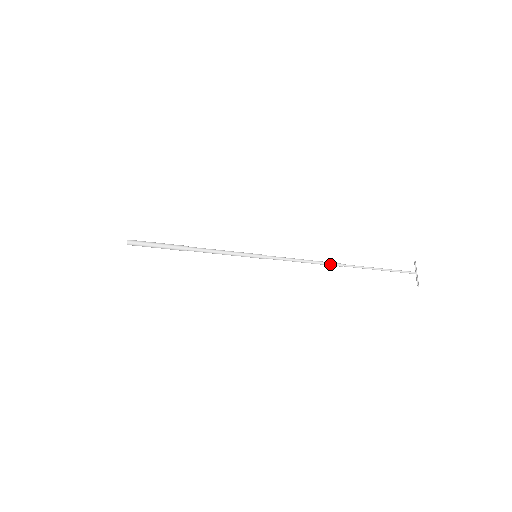
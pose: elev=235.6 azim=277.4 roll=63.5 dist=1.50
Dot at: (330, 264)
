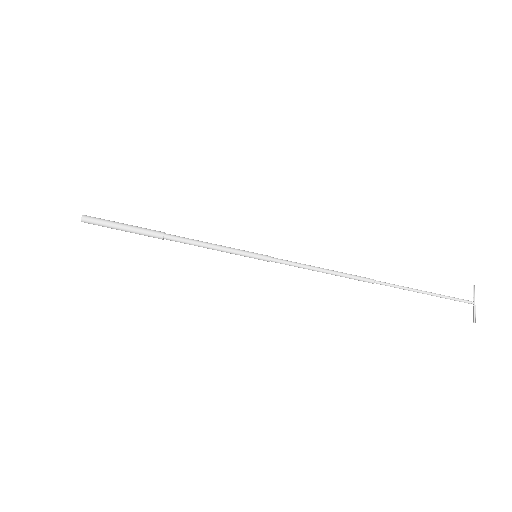
Dot at: (356, 278)
